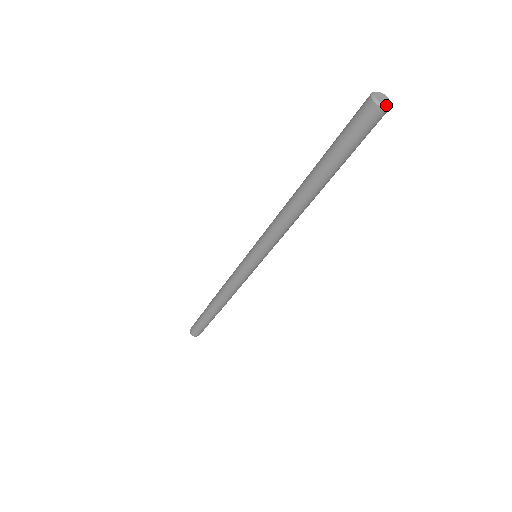
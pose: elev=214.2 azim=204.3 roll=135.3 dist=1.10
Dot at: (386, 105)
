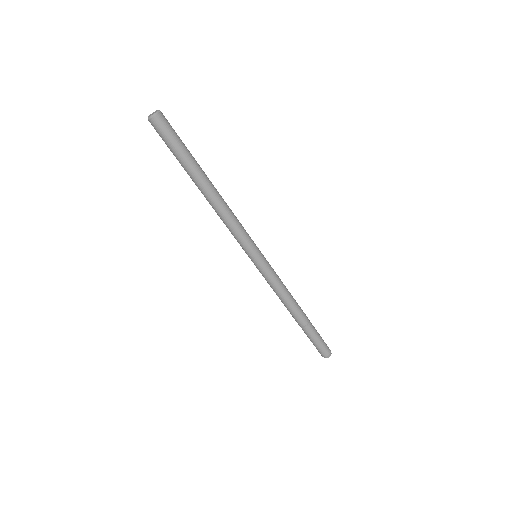
Dot at: (150, 117)
